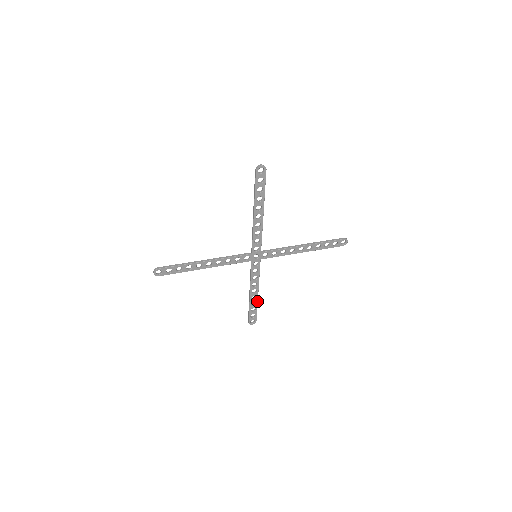
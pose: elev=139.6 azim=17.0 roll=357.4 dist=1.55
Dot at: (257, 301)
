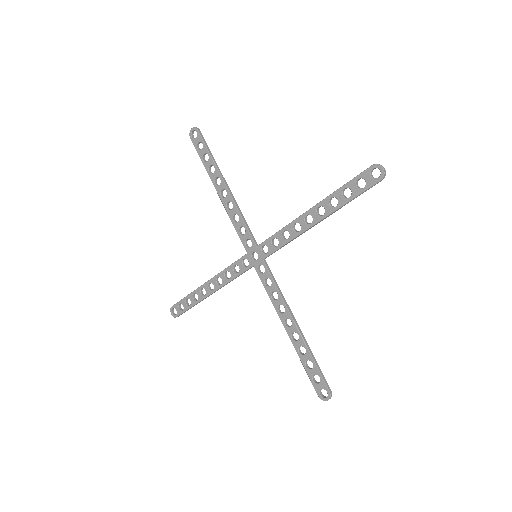
Dot at: (201, 300)
